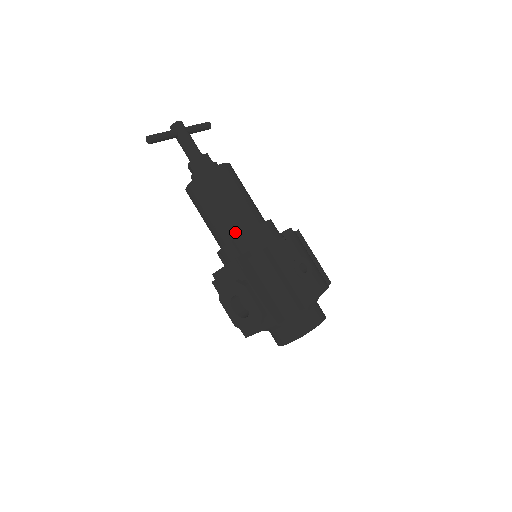
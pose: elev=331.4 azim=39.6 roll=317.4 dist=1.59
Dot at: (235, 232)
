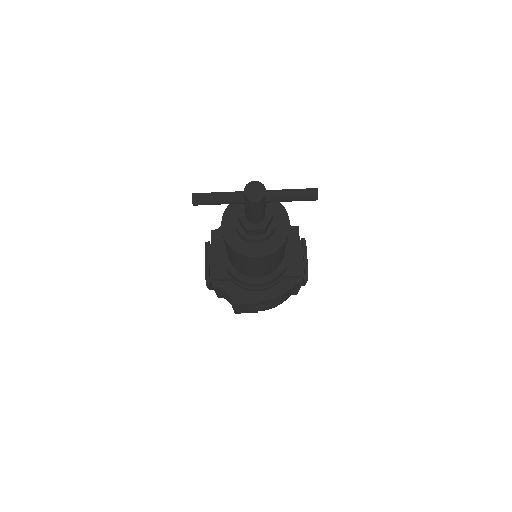
Dot at: (233, 265)
